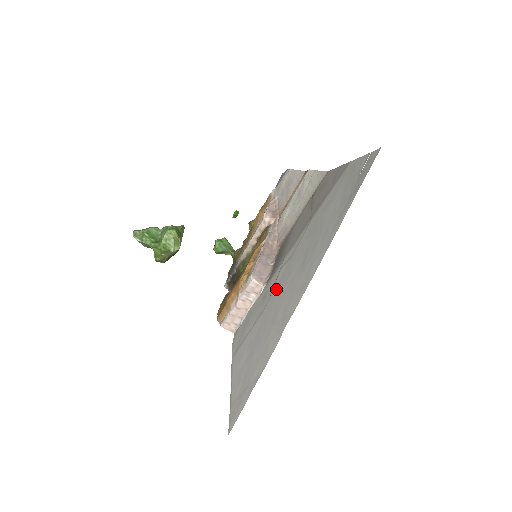
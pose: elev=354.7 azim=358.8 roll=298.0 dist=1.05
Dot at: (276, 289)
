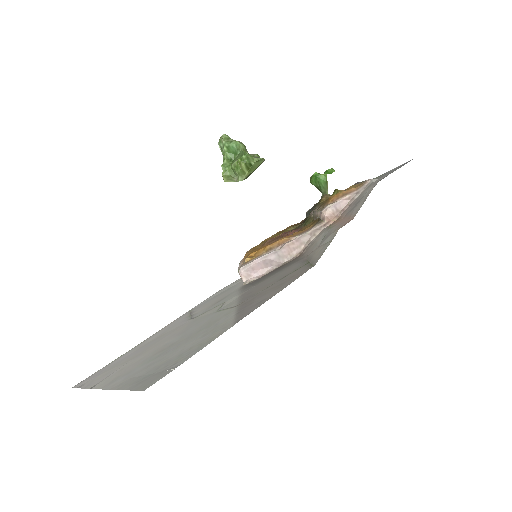
Dot at: (193, 321)
